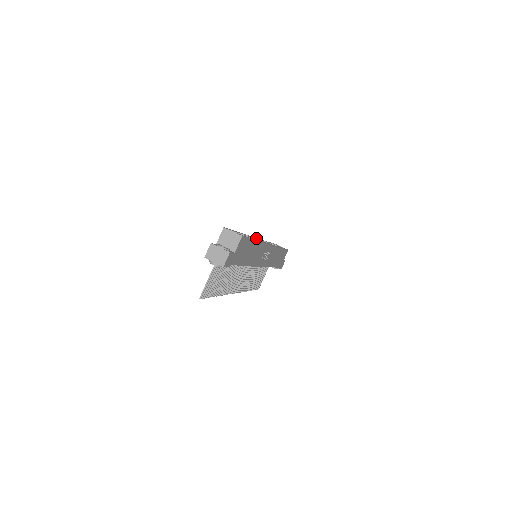
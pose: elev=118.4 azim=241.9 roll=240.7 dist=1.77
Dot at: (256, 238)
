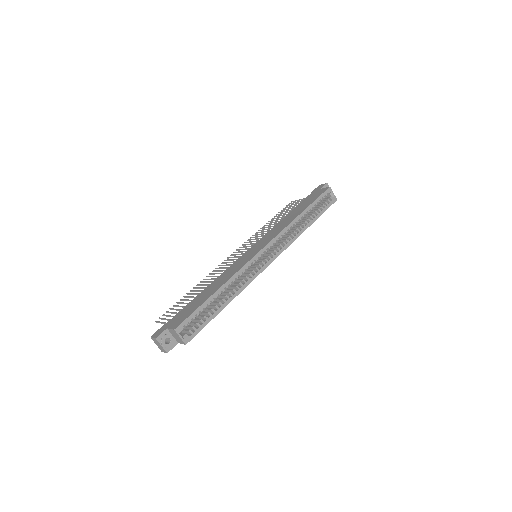
Dot at: (253, 263)
